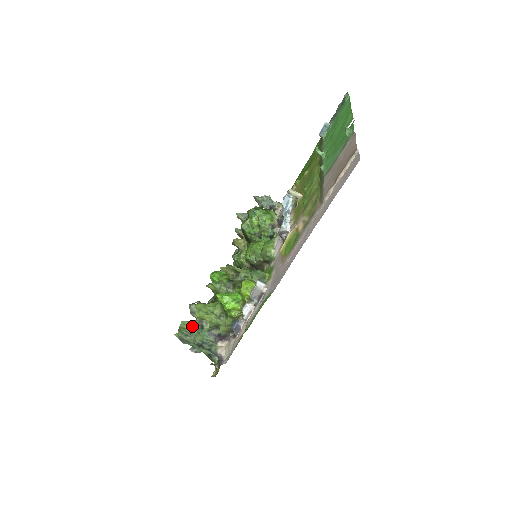
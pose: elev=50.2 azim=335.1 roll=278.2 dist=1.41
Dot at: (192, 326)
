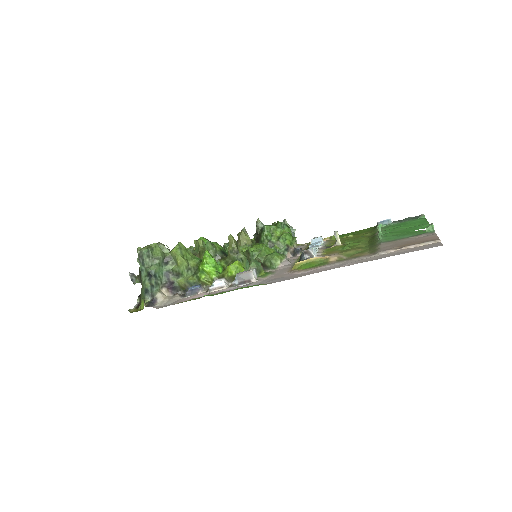
Dot at: (160, 254)
